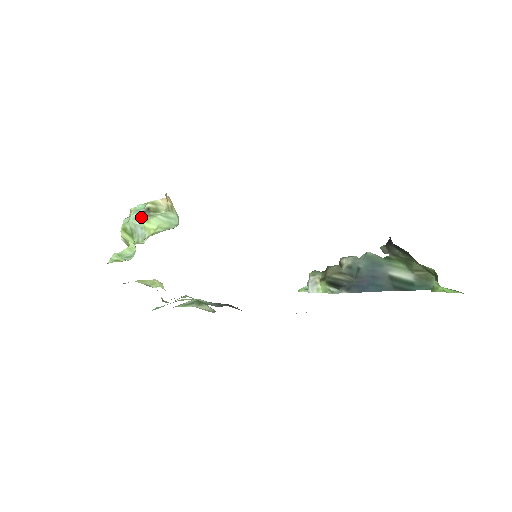
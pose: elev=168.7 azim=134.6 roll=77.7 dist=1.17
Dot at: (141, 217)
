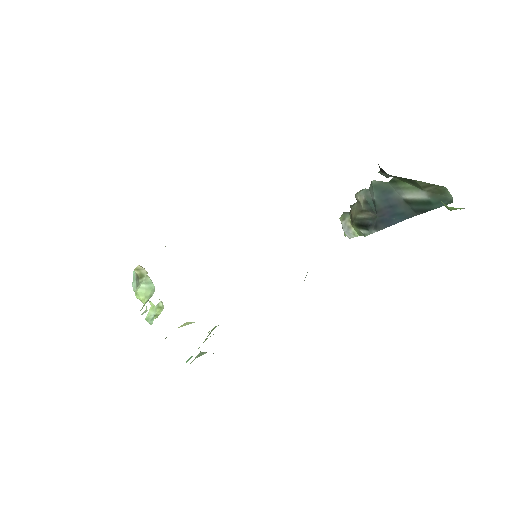
Dot at: (136, 286)
